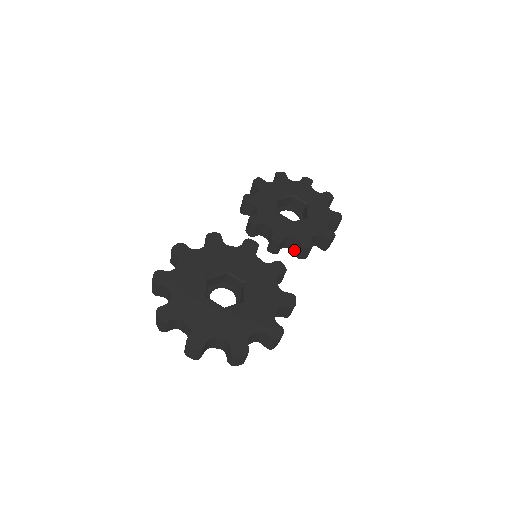
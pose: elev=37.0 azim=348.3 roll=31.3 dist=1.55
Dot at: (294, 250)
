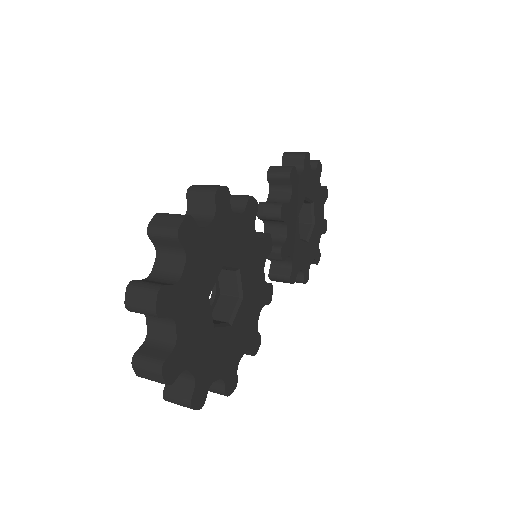
Dot at: (273, 264)
